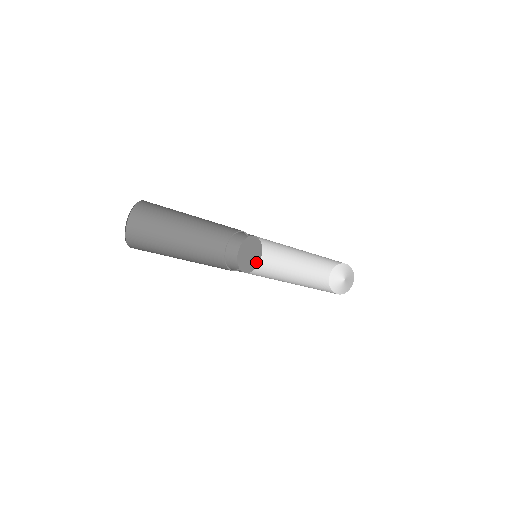
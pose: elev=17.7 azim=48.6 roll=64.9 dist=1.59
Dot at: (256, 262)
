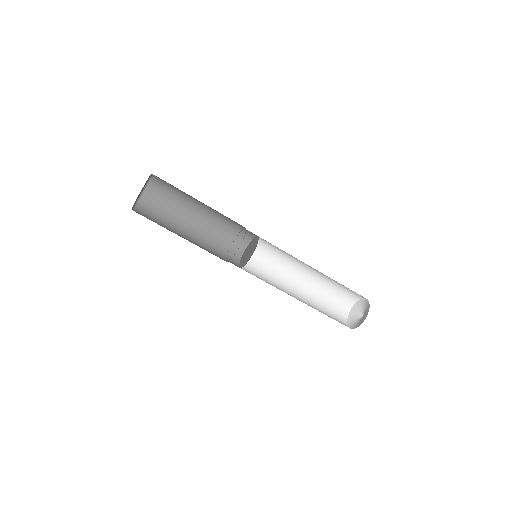
Dot at: (256, 242)
